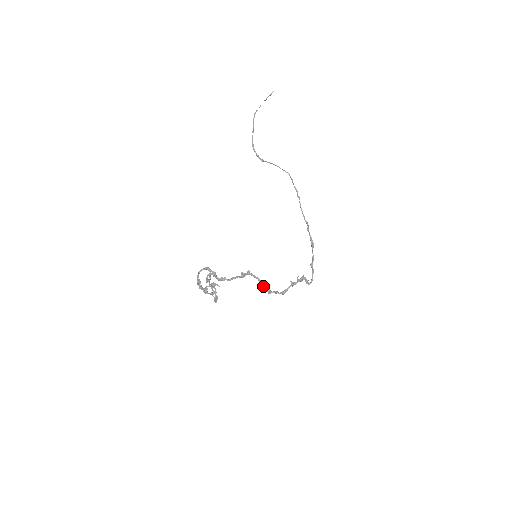
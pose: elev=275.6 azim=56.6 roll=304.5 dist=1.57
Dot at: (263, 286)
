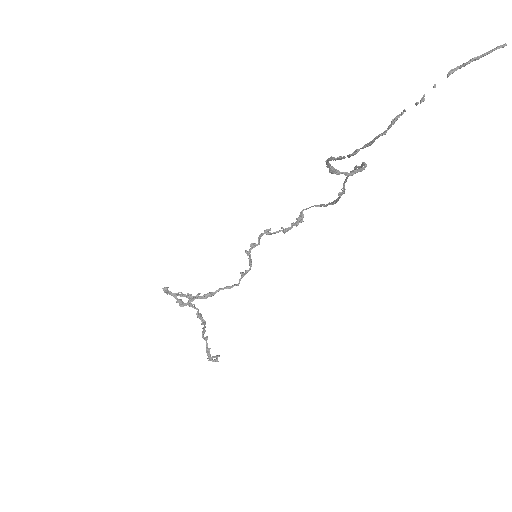
Dot at: (250, 254)
